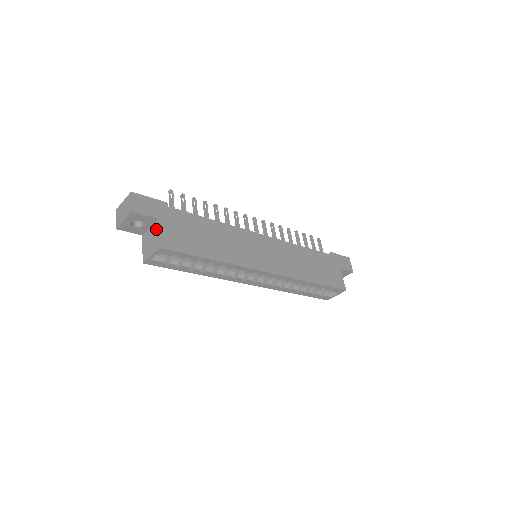
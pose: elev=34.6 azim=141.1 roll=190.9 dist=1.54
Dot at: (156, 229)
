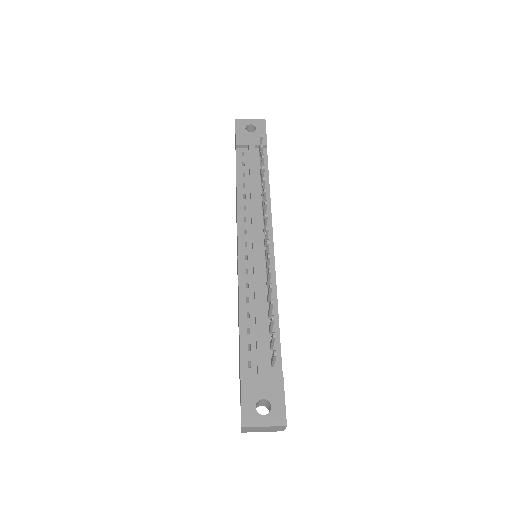
Dot at: occluded
